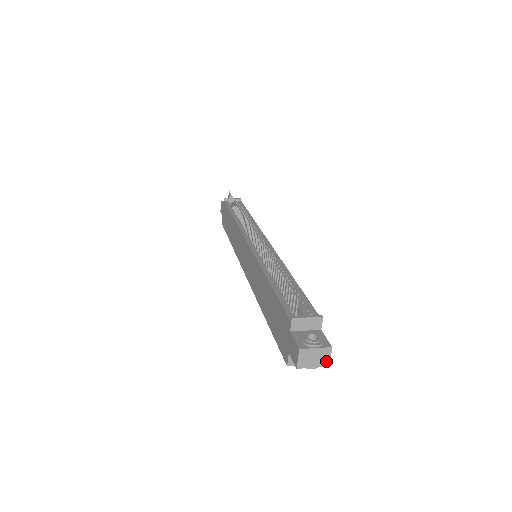
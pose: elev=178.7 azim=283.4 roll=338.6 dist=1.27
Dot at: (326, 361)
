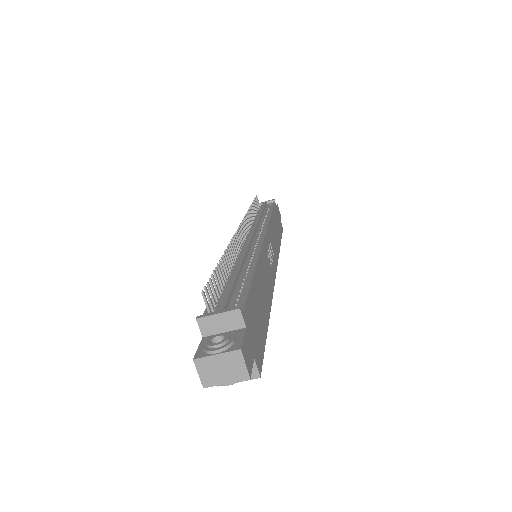
Dot at: (242, 371)
